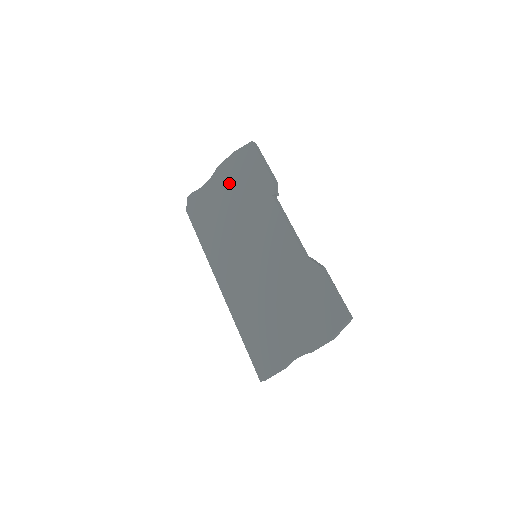
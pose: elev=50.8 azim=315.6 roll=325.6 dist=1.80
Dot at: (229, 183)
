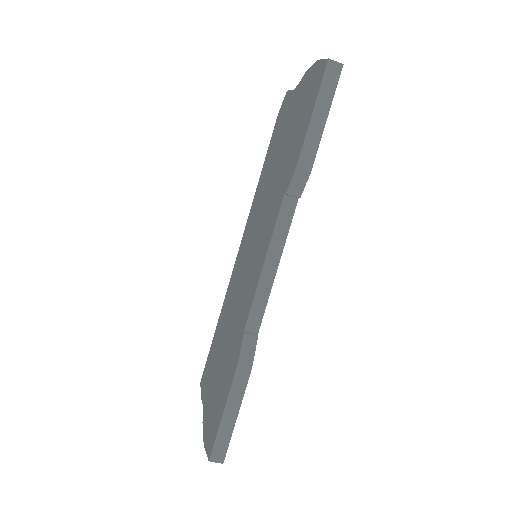
Dot at: (294, 115)
